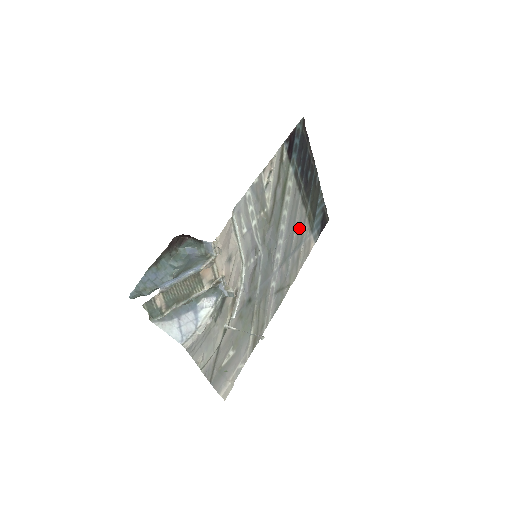
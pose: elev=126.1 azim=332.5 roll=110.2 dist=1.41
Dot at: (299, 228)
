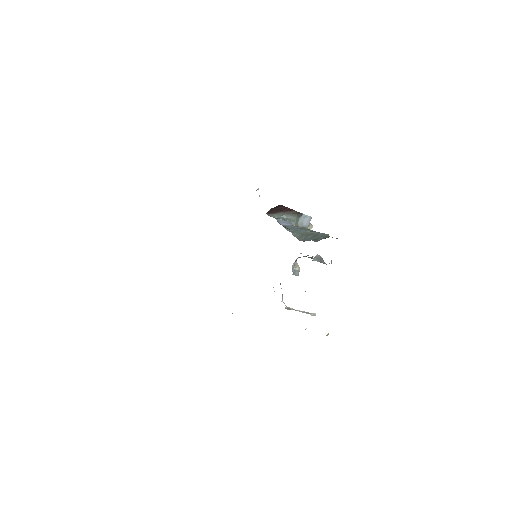
Dot at: occluded
